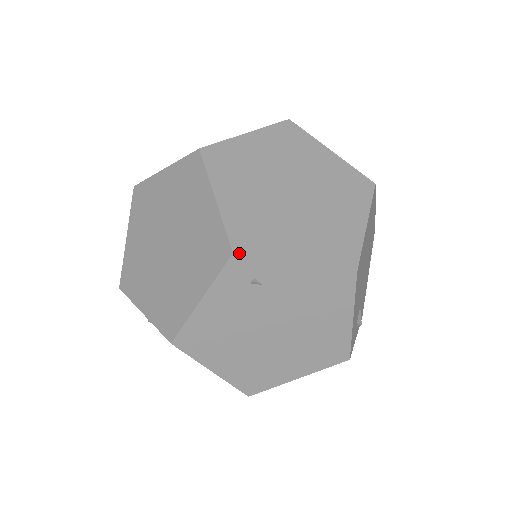
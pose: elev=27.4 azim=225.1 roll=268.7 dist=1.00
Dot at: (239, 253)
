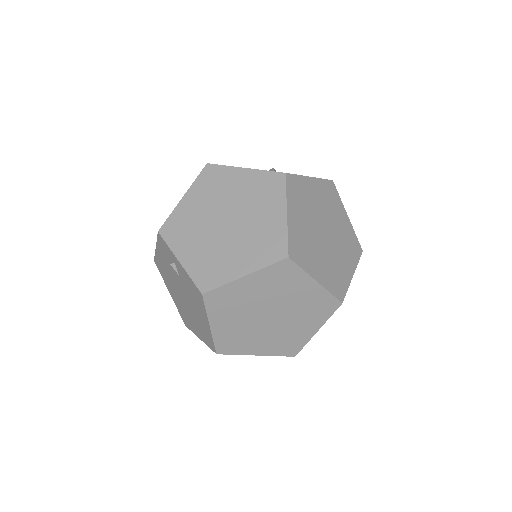
Dot at: (343, 300)
